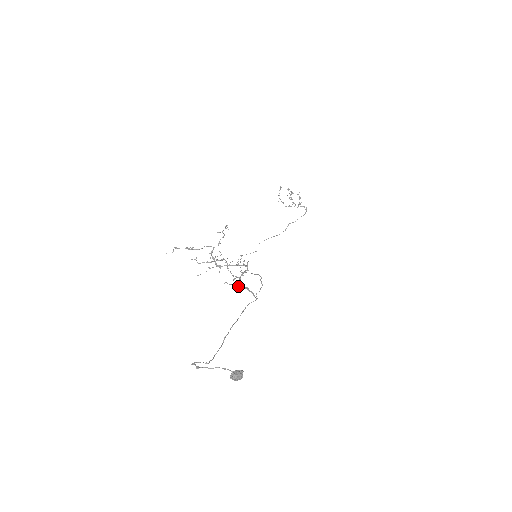
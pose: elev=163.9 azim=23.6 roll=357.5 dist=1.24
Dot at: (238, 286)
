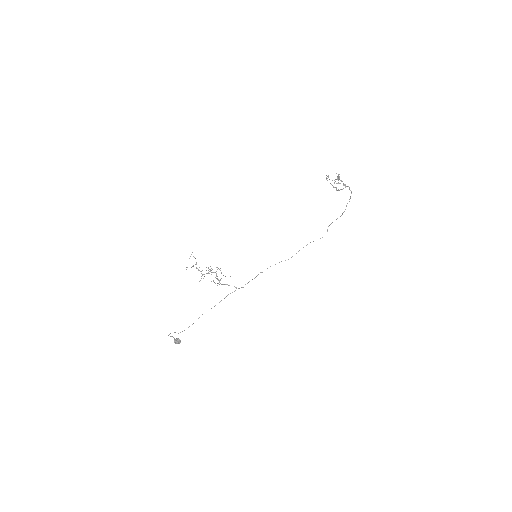
Dot at: (221, 284)
